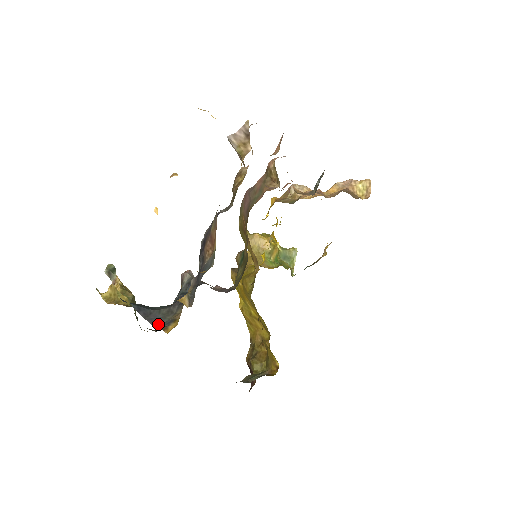
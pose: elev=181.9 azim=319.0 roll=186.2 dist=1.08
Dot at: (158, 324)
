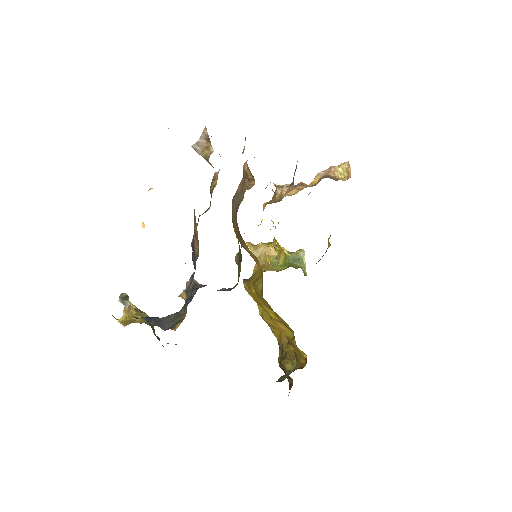
Dot at: (168, 327)
